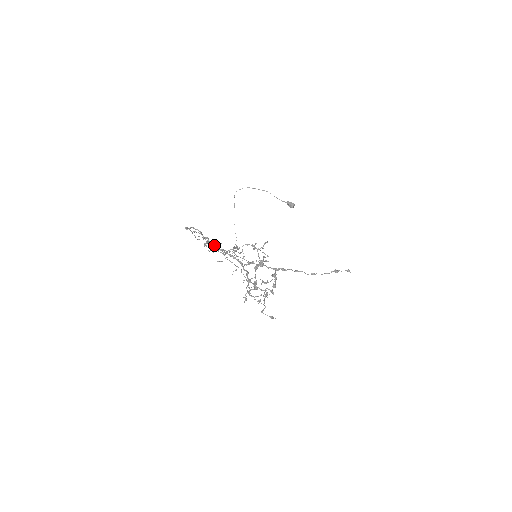
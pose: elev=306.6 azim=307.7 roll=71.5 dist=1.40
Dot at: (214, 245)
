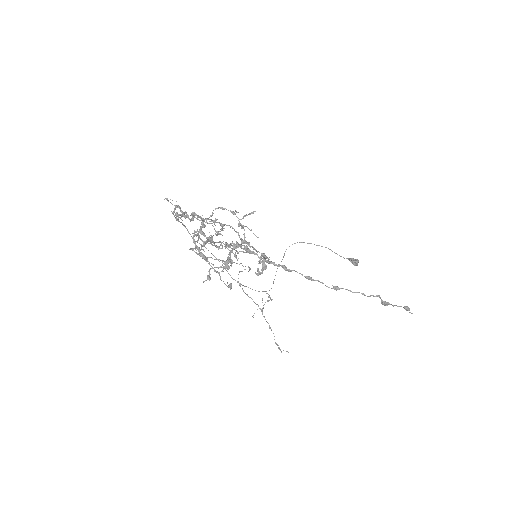
Dot at: (186, 214)
